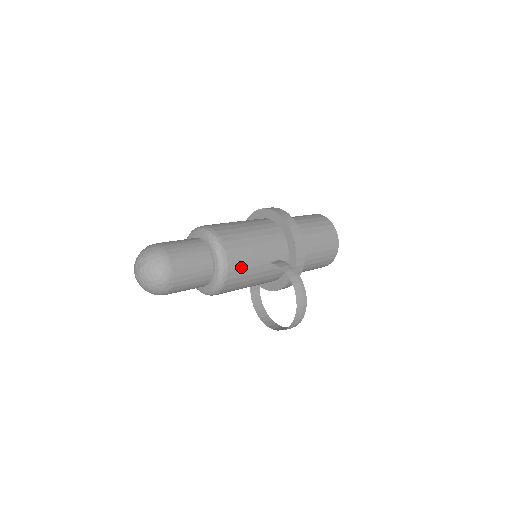
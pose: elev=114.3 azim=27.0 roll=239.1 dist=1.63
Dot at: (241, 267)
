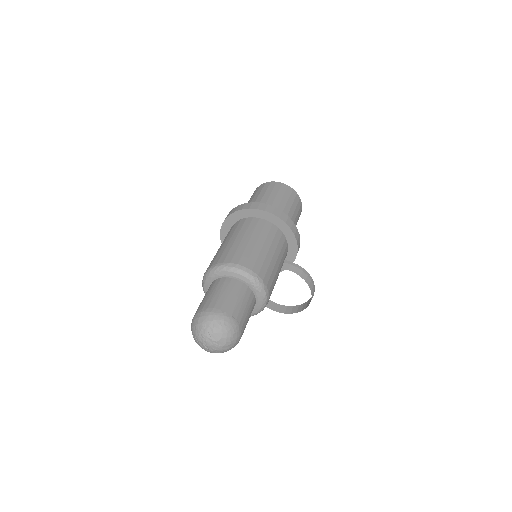
Dot at: (272, 290)
